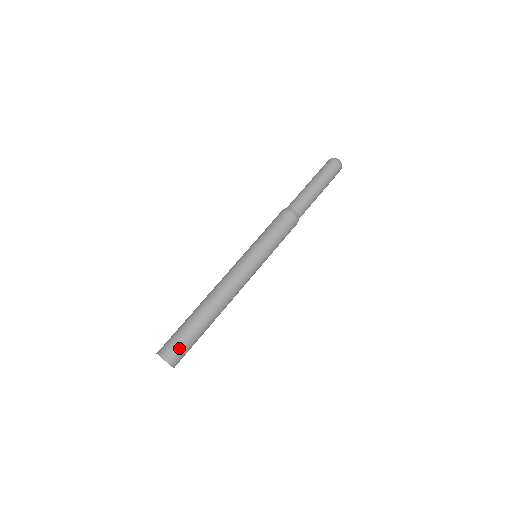
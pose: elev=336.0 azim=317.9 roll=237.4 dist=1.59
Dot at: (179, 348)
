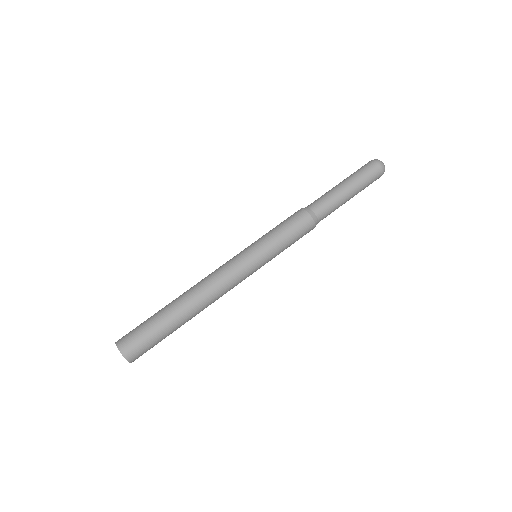
Dot at: (144, 346)
